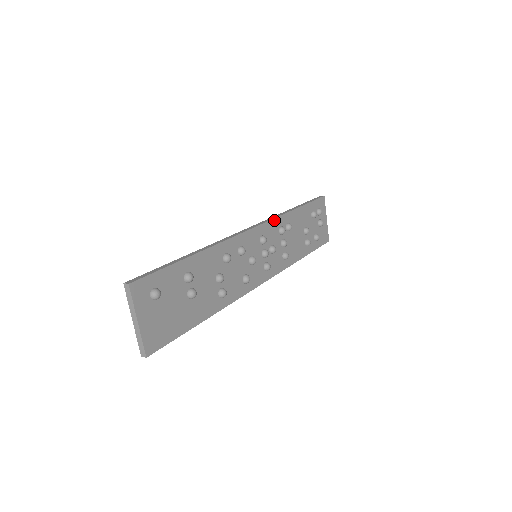
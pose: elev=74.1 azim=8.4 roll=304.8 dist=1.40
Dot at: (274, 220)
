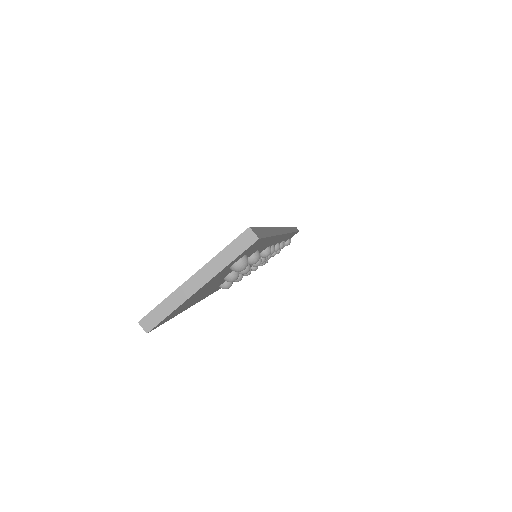
Dot at: occluded
